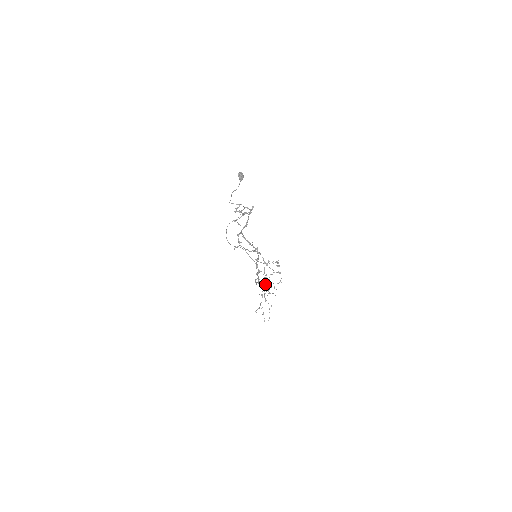
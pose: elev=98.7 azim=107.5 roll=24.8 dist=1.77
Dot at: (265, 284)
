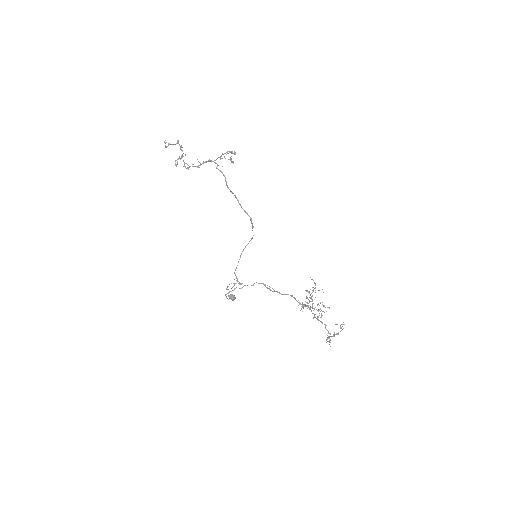
Dot at: (306, 302)
